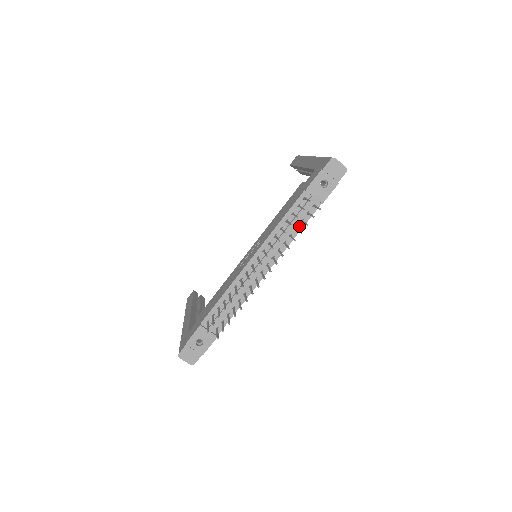
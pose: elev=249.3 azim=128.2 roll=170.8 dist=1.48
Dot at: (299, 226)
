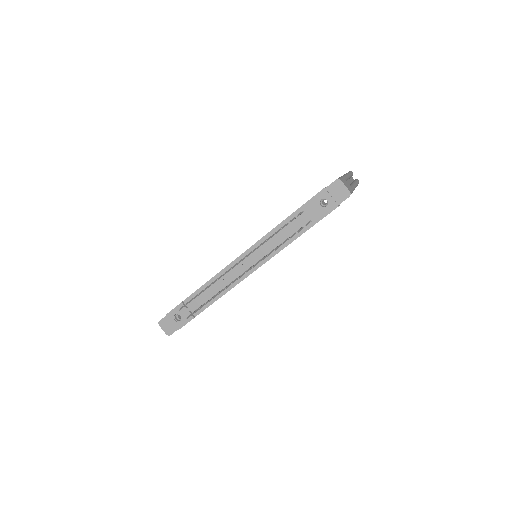
Dot at: (291, 238)
